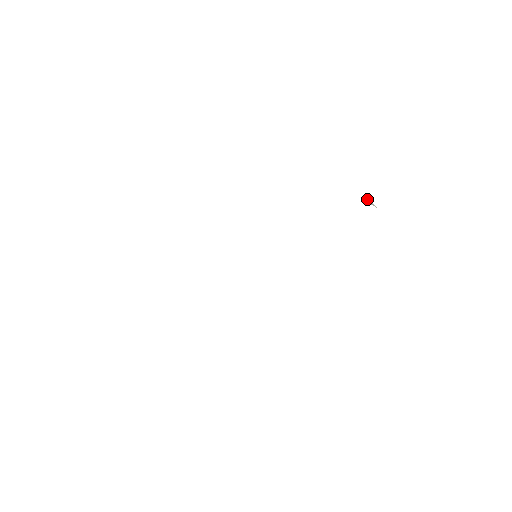
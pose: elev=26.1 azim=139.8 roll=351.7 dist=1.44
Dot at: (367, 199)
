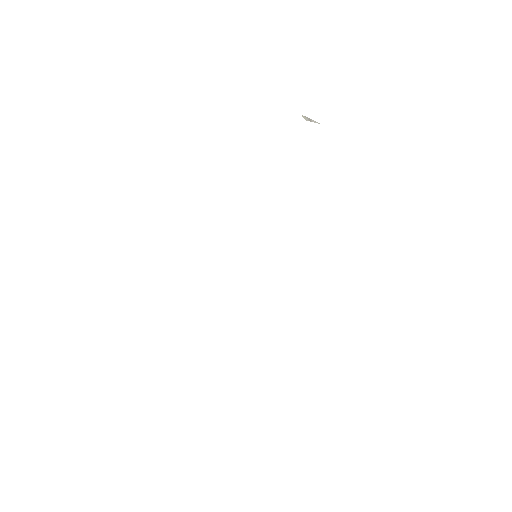
Dot at: (304, 117)
